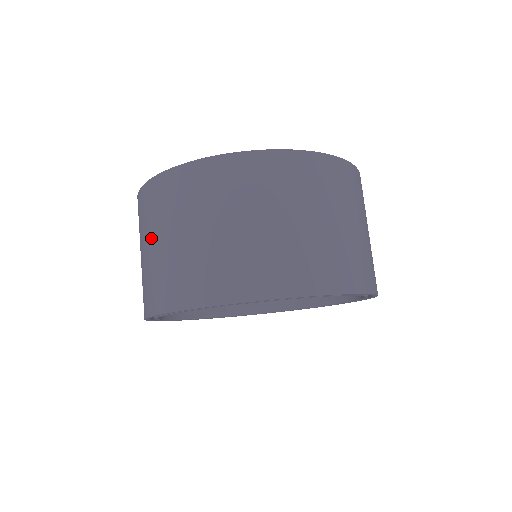
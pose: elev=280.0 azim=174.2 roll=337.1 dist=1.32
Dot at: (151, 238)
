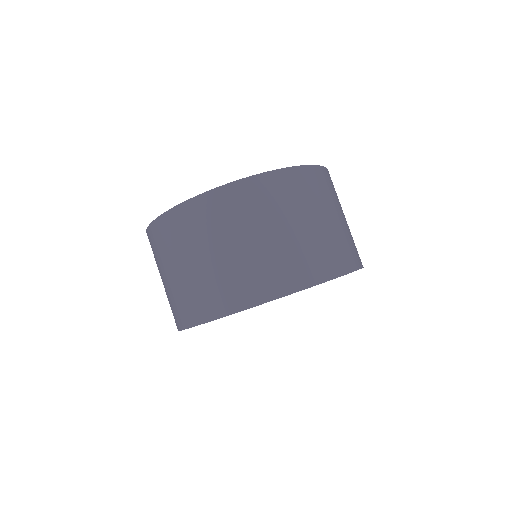
Dot at: occluded
